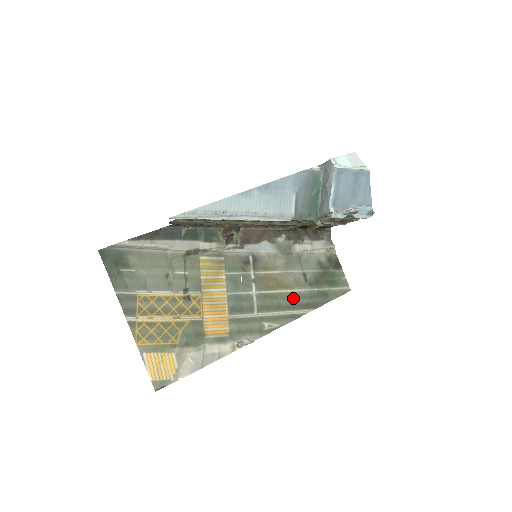
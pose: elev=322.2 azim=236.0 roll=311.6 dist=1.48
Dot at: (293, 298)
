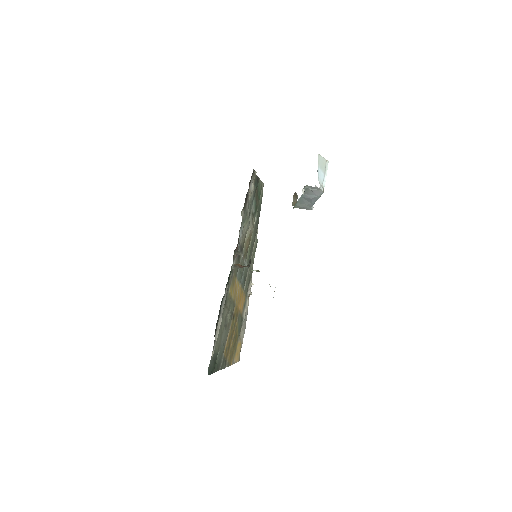
Dot at: (254, 235)
